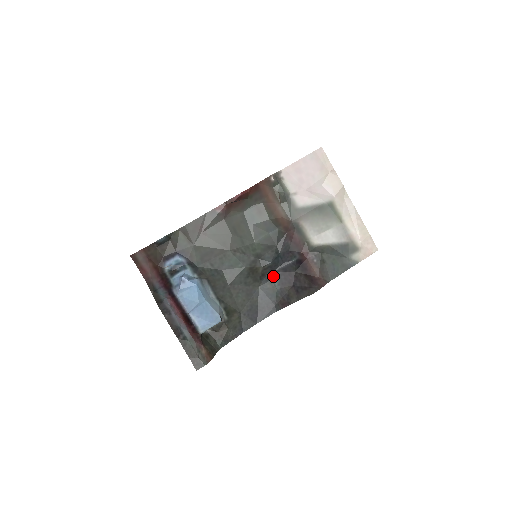
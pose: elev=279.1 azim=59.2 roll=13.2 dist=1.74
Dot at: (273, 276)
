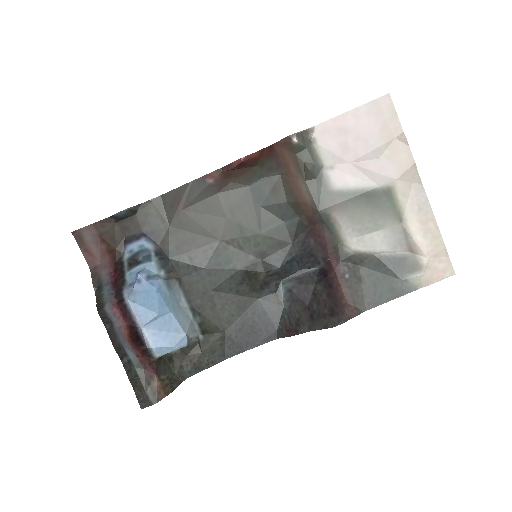
Dot at: (281, 286)
